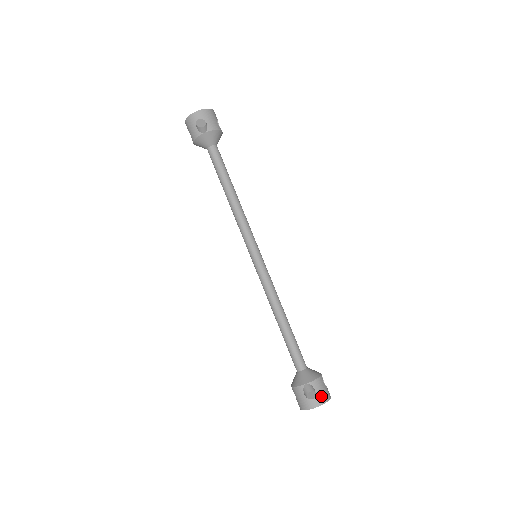
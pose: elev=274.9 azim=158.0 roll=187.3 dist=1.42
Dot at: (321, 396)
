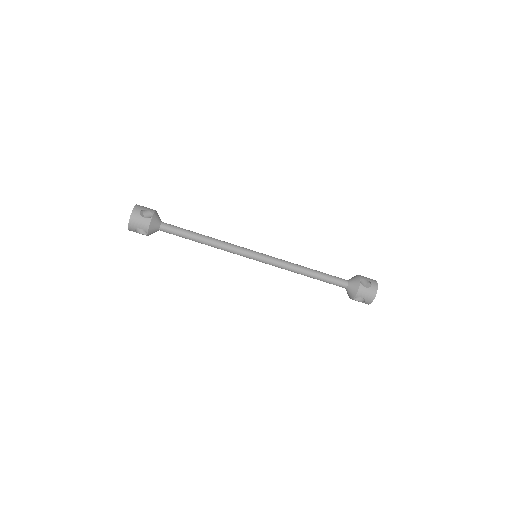
Dot at: (369, 297)
